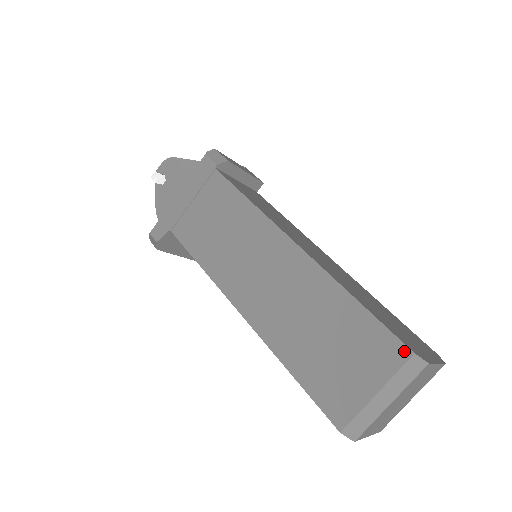
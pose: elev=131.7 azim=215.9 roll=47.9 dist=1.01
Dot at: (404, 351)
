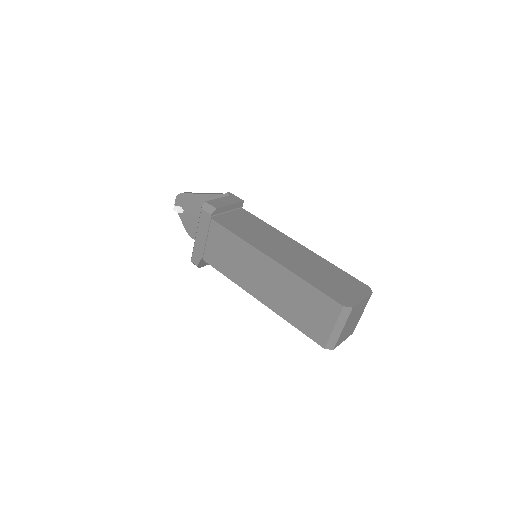
Dot at: (339, 306)
